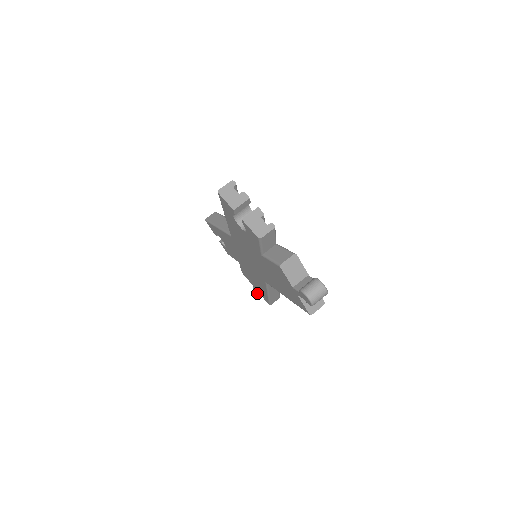
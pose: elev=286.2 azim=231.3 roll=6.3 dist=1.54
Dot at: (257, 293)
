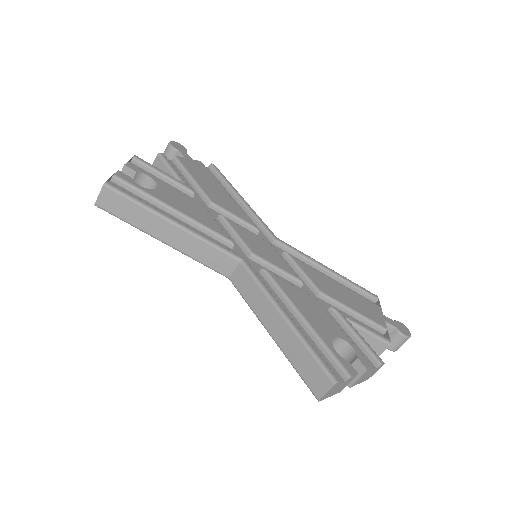
Dot at: occluded
